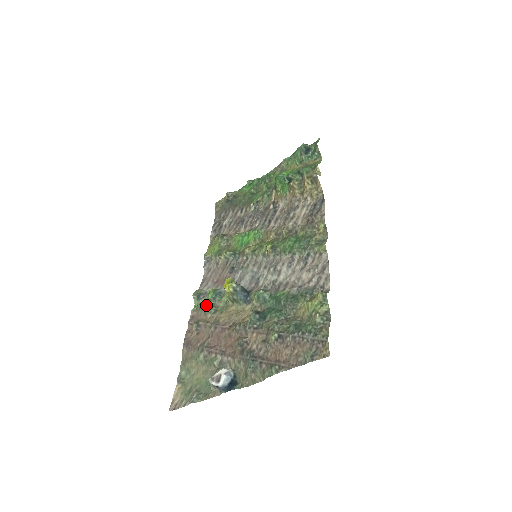
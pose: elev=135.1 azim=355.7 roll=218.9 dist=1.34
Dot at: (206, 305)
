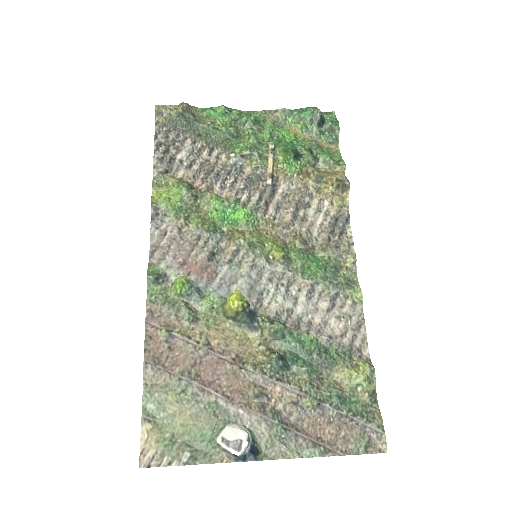
Dot at: (178, 303)
